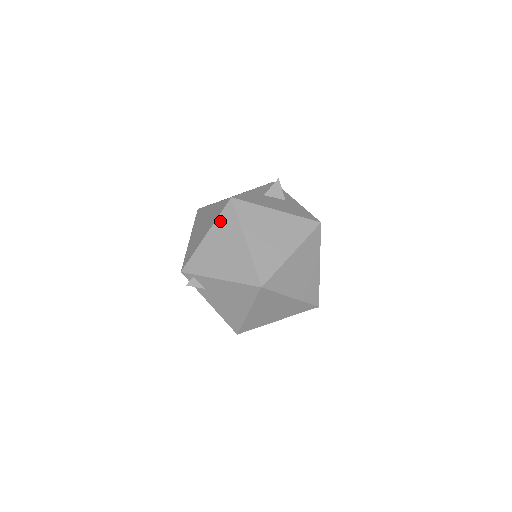
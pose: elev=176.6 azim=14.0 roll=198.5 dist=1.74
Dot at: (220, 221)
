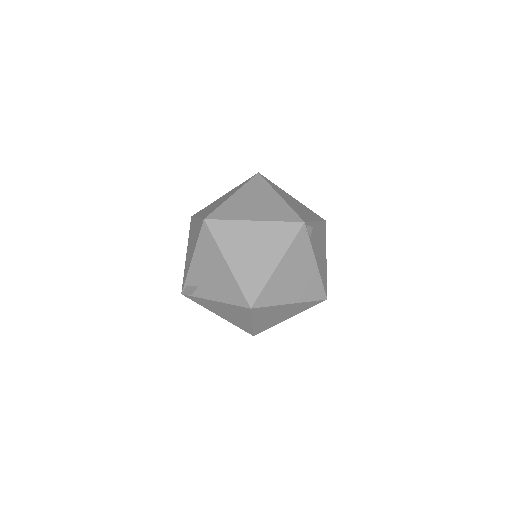
Dot at: (189, 235)
